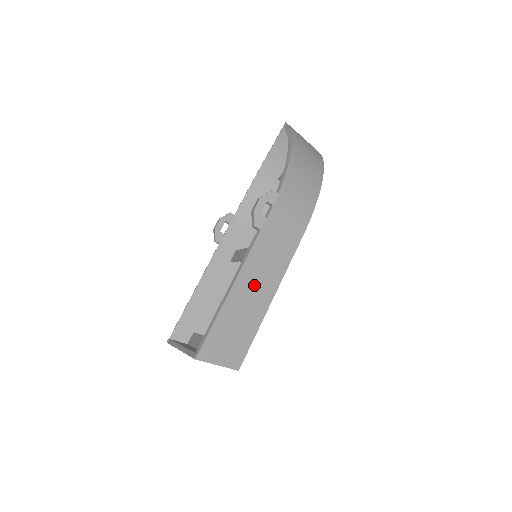
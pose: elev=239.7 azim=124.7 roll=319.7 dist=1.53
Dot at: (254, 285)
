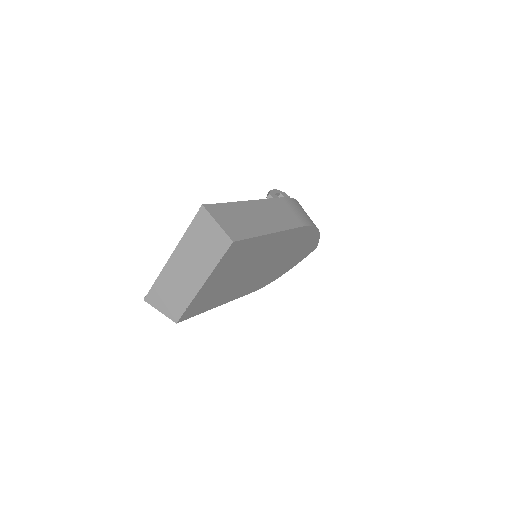
Dot at: (261, 214)
